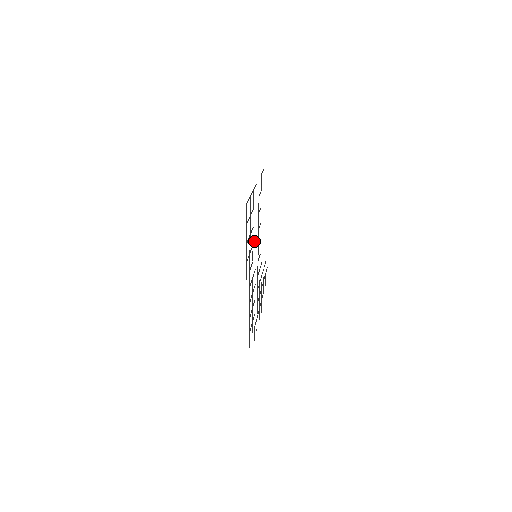
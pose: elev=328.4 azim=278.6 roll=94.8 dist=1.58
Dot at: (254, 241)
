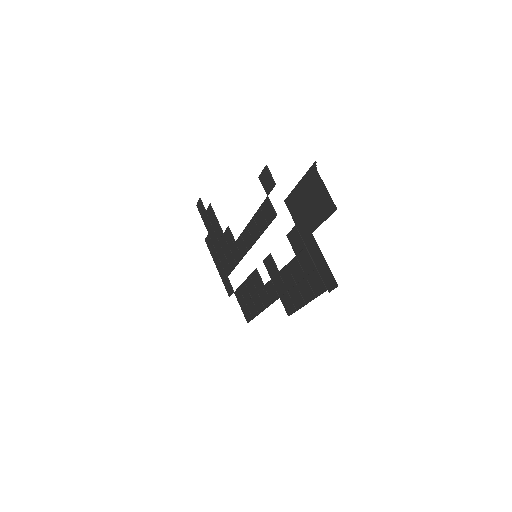
Dot at: (275, 264)
